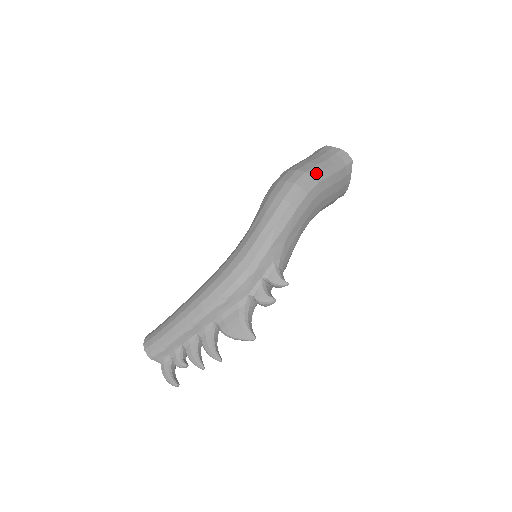
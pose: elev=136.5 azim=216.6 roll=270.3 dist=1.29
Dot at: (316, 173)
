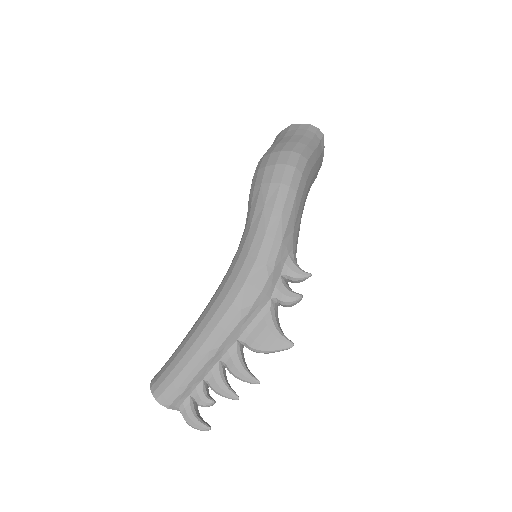
Dot at: (302, 150)
